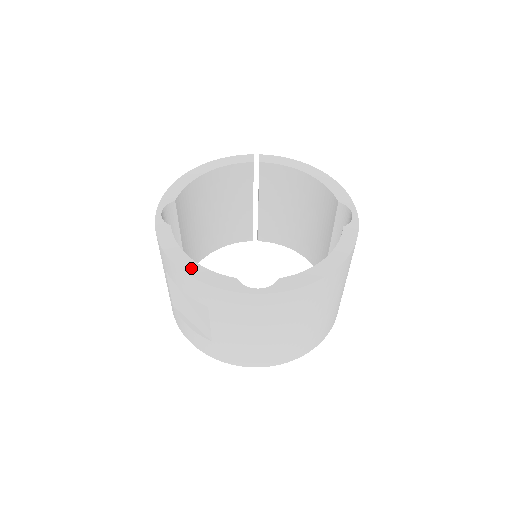
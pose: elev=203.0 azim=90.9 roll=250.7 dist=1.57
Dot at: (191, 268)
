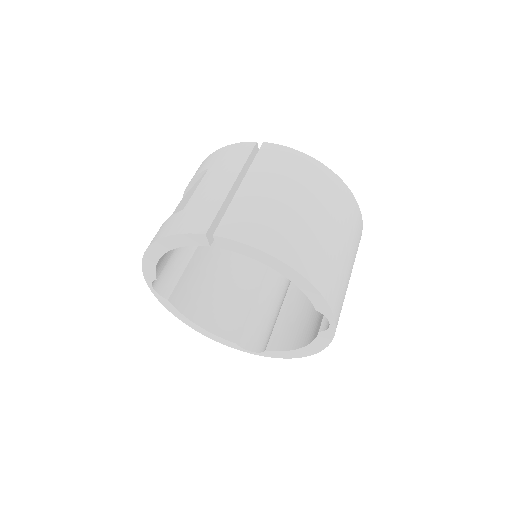
Dot at: (201, 331)
